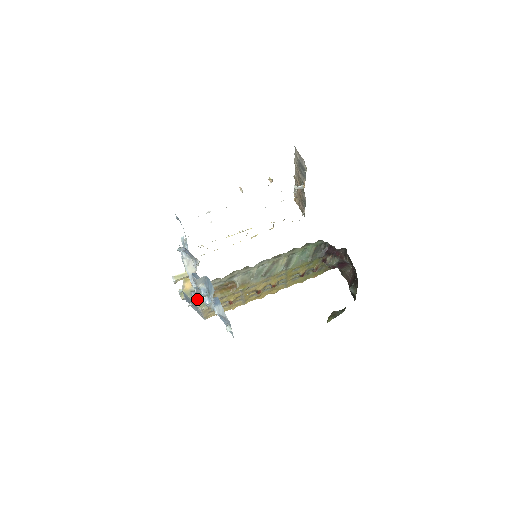
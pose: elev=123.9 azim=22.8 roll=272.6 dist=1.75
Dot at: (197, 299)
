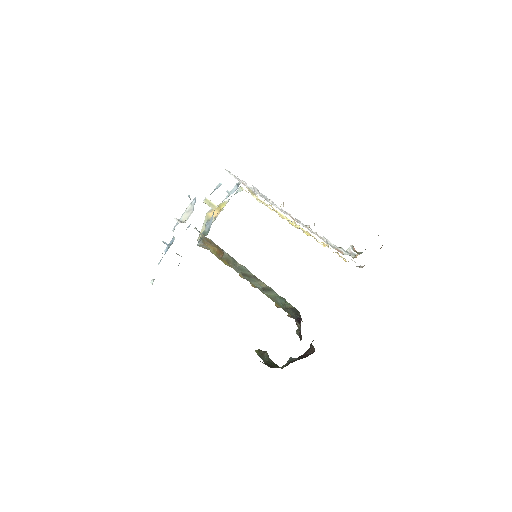
Dot at: occluded
